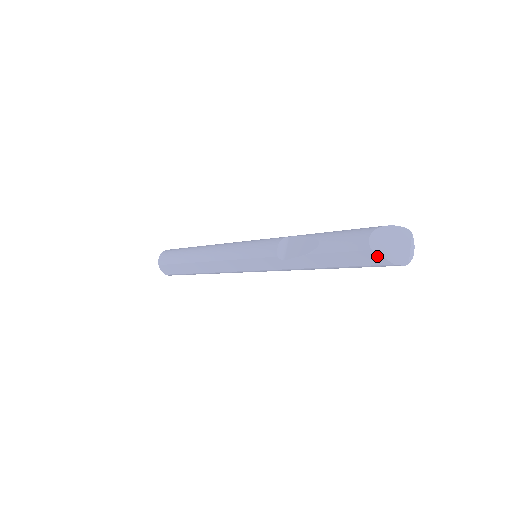
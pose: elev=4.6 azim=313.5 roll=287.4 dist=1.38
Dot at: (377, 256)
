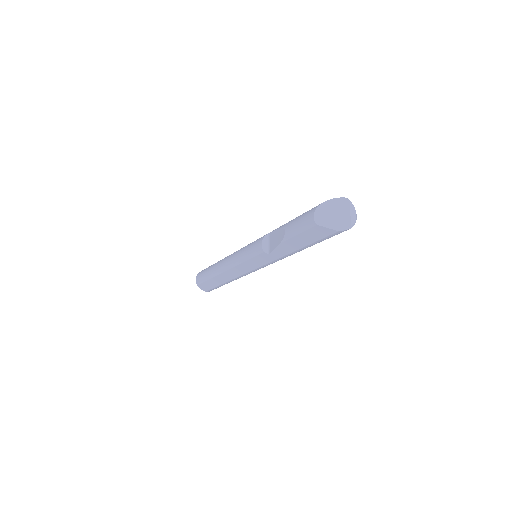
Dot at: (324, 229)
